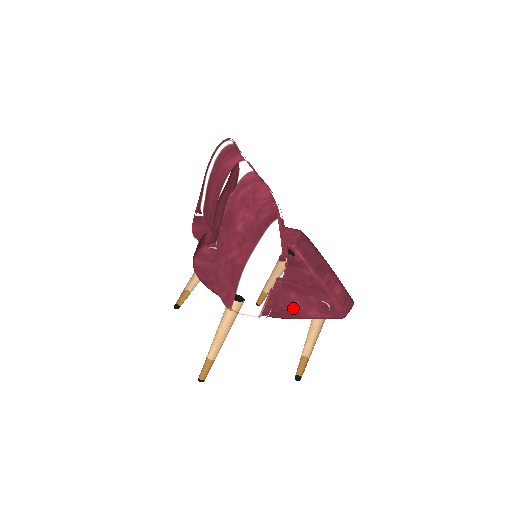
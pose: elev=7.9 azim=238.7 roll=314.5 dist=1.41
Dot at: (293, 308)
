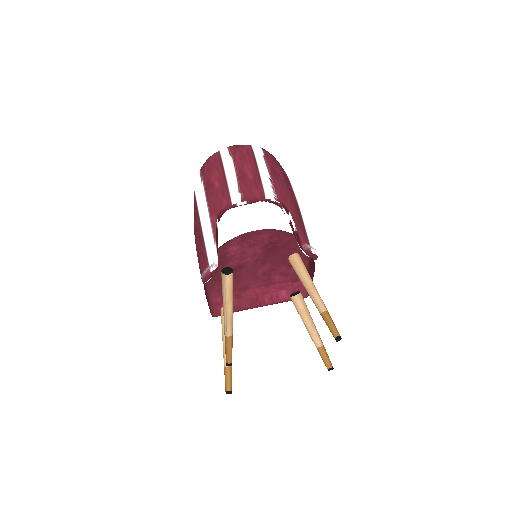
Dot at: occluded
